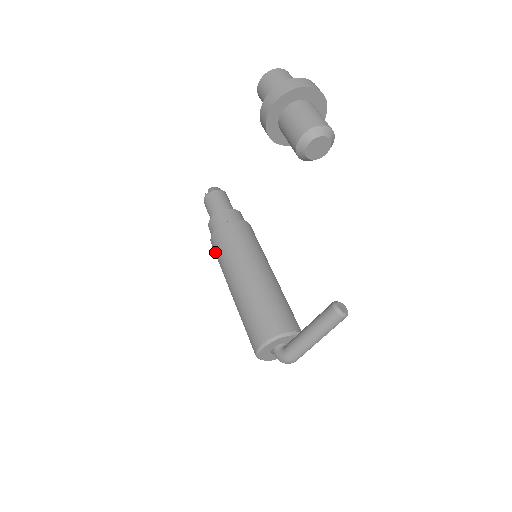
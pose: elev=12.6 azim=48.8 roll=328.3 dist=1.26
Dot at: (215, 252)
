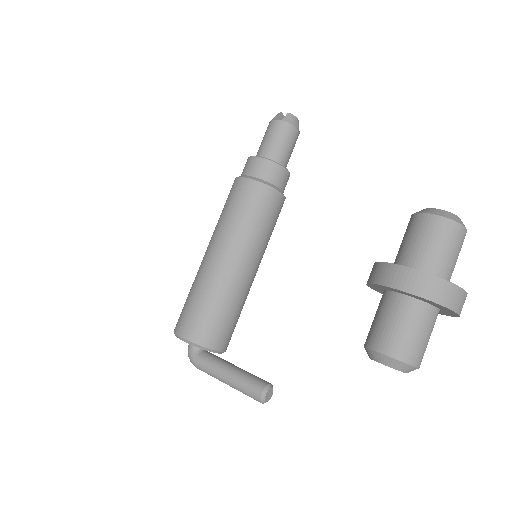
Dot at: (230, 196)
